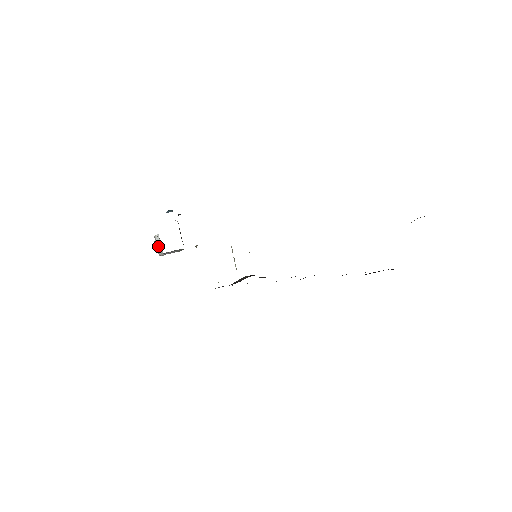
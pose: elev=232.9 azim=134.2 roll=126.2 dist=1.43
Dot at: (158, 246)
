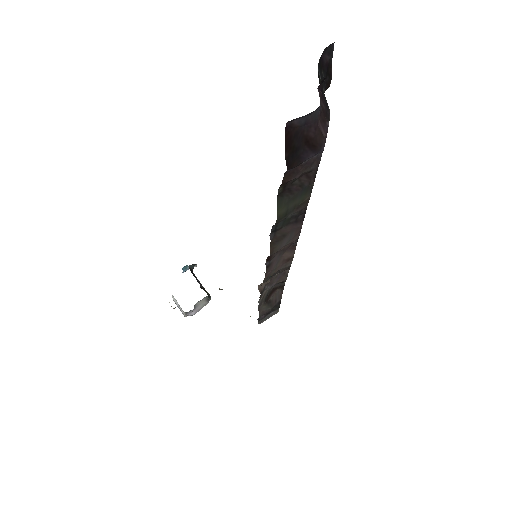
Dot at: (179, 307)
